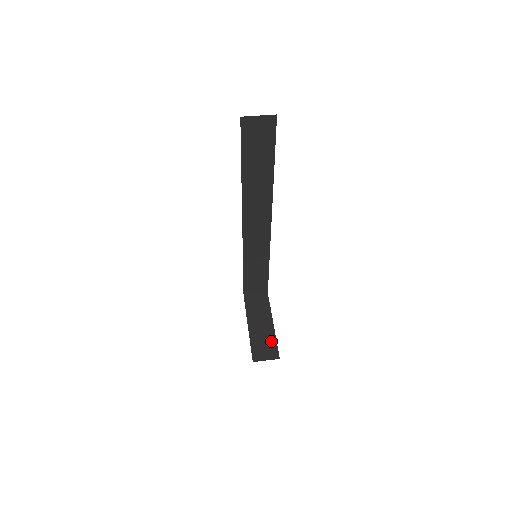
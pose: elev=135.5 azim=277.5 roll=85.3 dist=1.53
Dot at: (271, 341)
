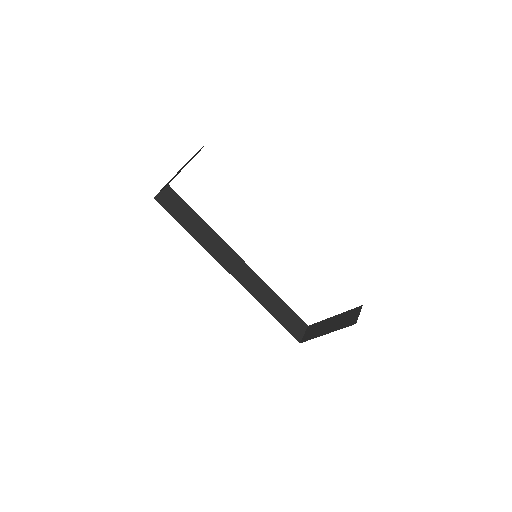
Dot at: (346, 314)
